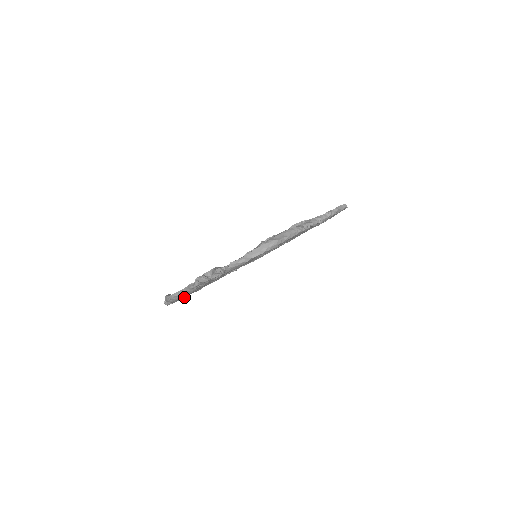
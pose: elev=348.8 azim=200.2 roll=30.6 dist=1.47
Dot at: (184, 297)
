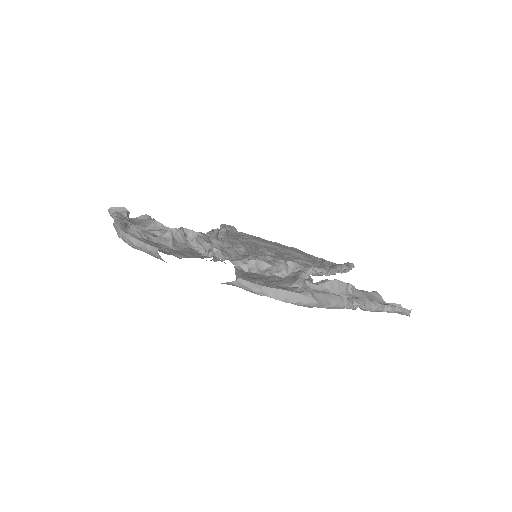
Dot at: occluded
